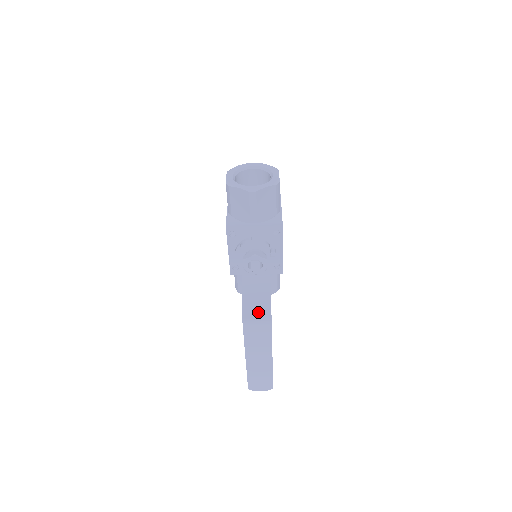
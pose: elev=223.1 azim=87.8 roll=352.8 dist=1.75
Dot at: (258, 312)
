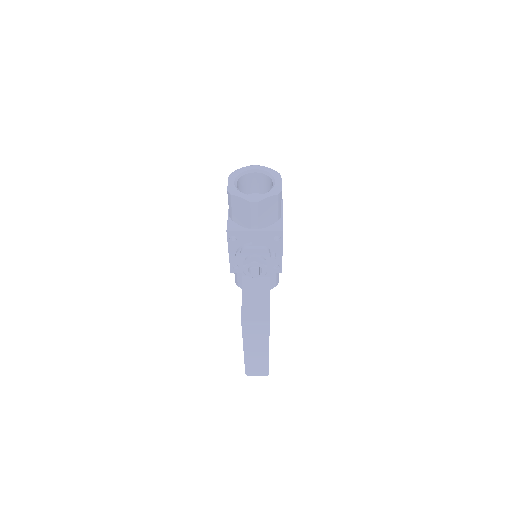
Dot at: (257, 313)
